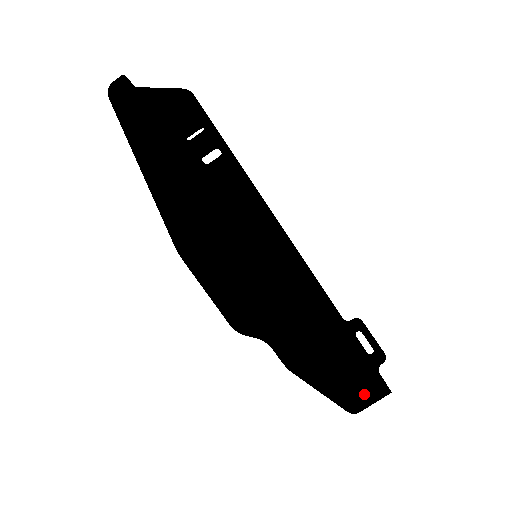
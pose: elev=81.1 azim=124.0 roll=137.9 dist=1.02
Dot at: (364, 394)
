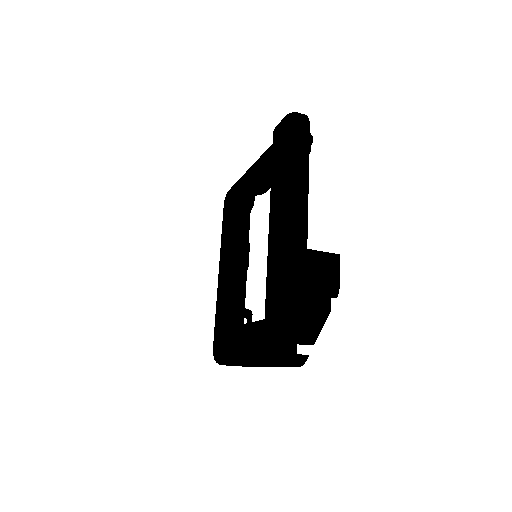
Dot at: occluded
